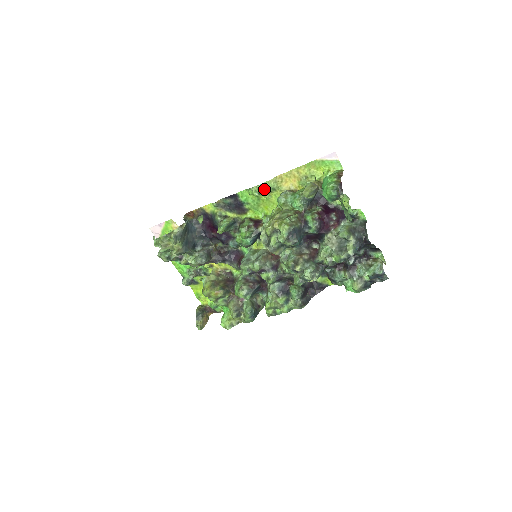
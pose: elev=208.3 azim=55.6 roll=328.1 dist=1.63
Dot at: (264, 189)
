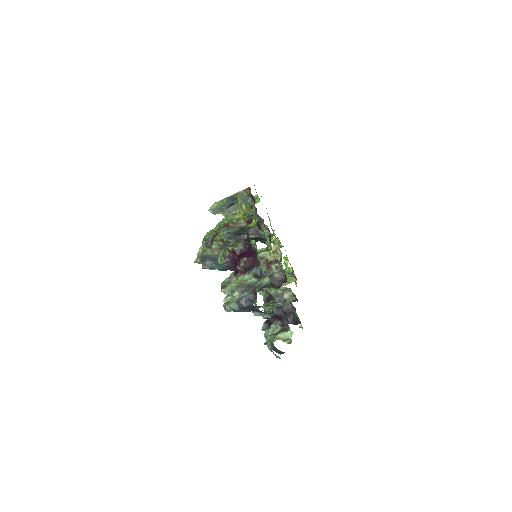
Dot at: occluded
